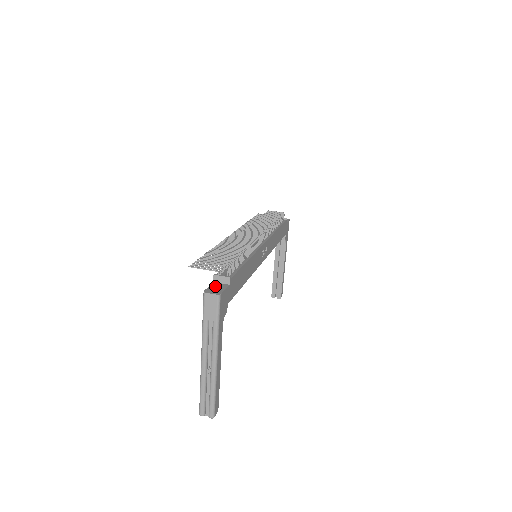
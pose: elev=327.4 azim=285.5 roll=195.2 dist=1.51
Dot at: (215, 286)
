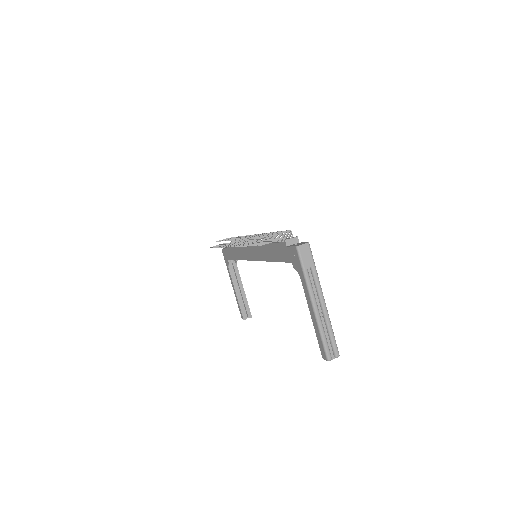
Dot at: (294, 245)
